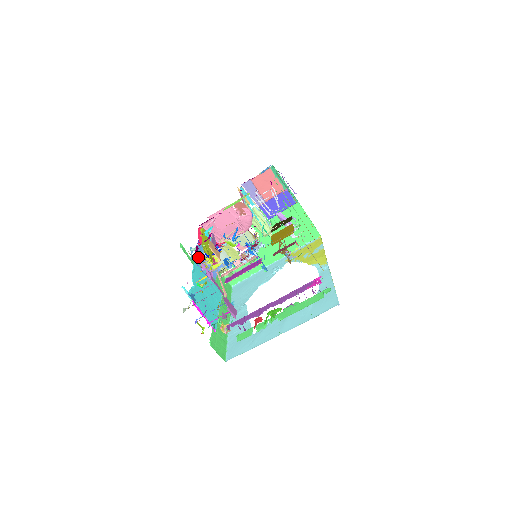
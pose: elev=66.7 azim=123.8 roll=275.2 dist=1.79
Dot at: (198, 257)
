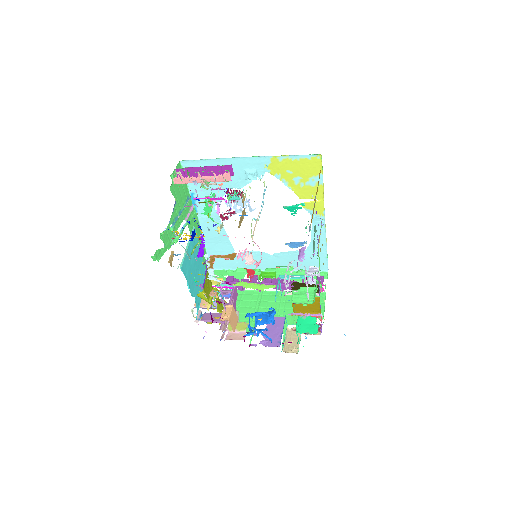
Dot at: occluded
